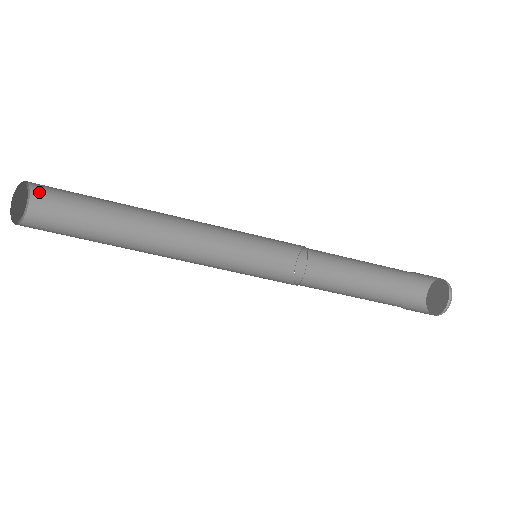
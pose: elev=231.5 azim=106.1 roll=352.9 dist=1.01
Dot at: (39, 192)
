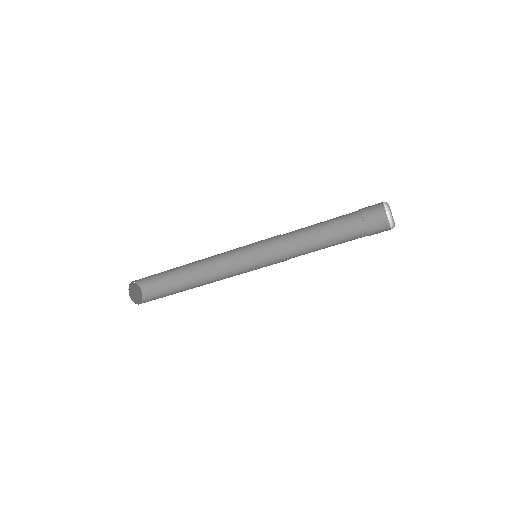
Dot at: (144, 285)
